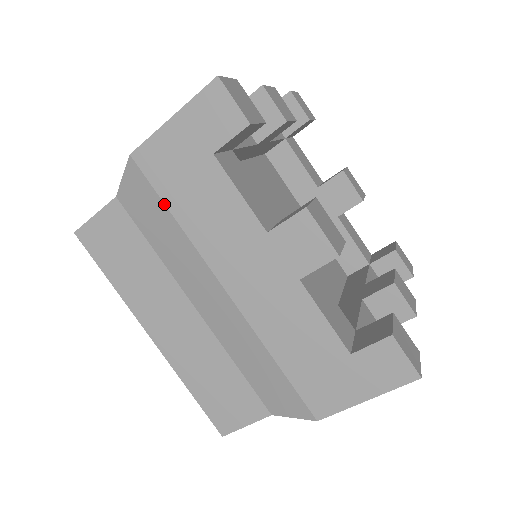
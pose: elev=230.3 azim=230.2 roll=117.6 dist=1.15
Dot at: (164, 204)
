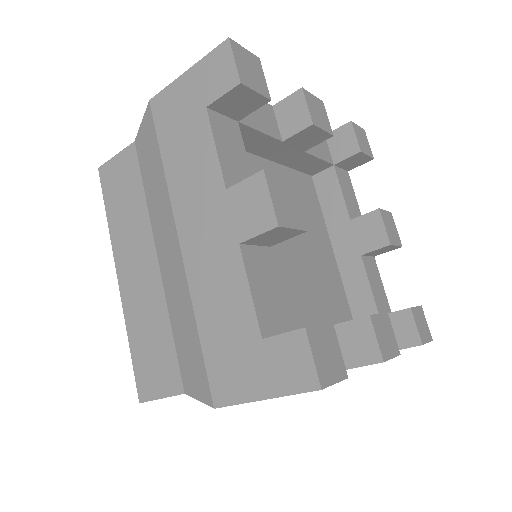
Dot at: occluded
